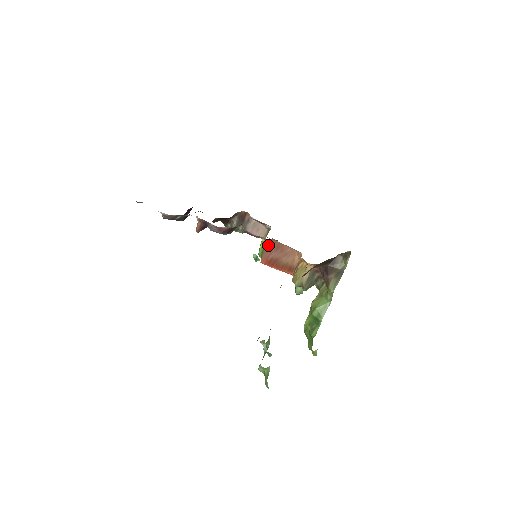
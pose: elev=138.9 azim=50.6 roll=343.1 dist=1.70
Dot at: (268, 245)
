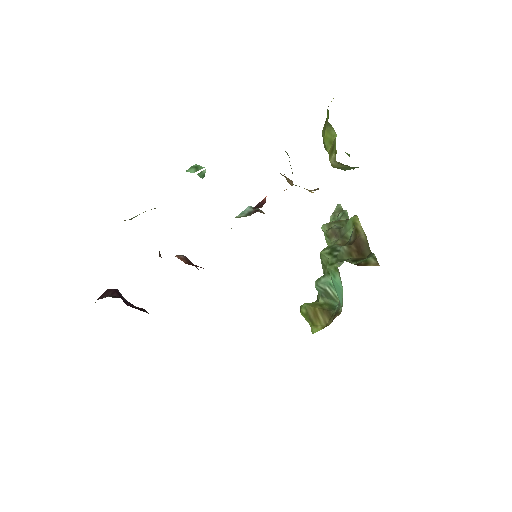
Dot at: occluded
